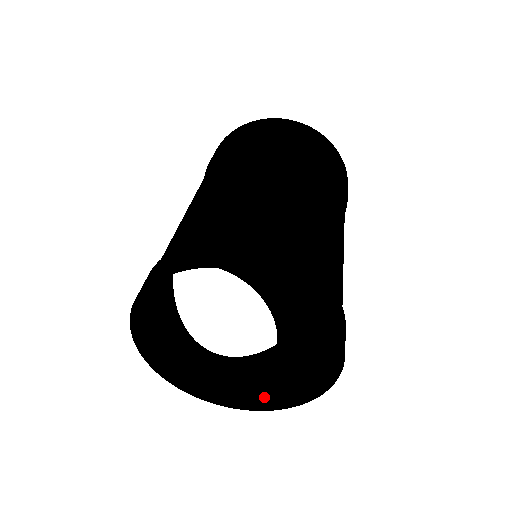
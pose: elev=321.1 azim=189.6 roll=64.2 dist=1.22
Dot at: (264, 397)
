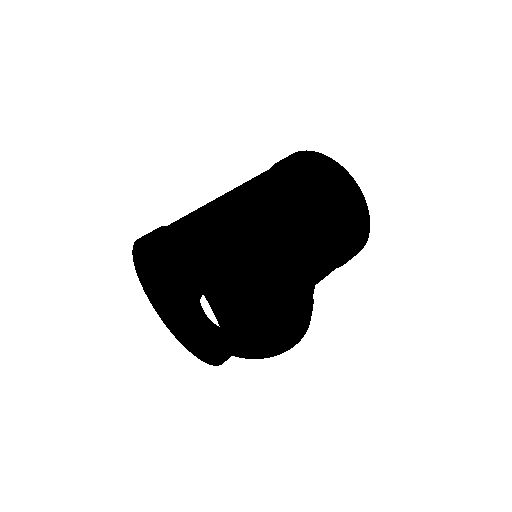
Dot at: (218, 357)
